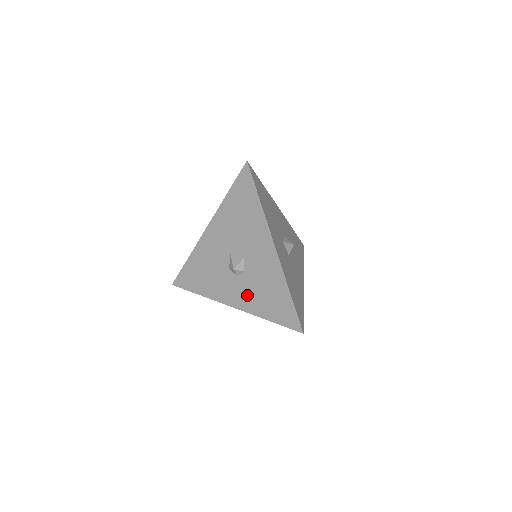
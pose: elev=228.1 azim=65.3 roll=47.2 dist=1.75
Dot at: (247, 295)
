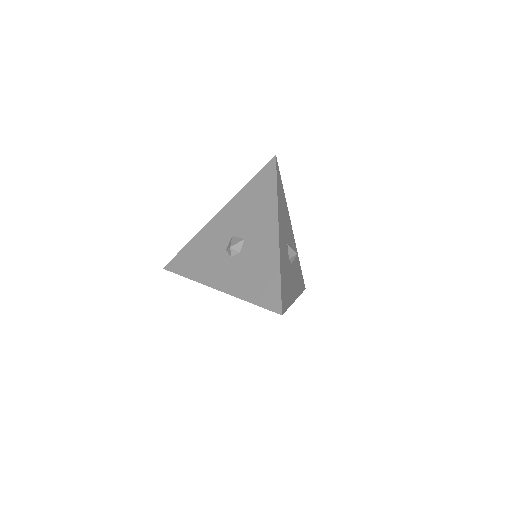
Dot at: (235, 276)
